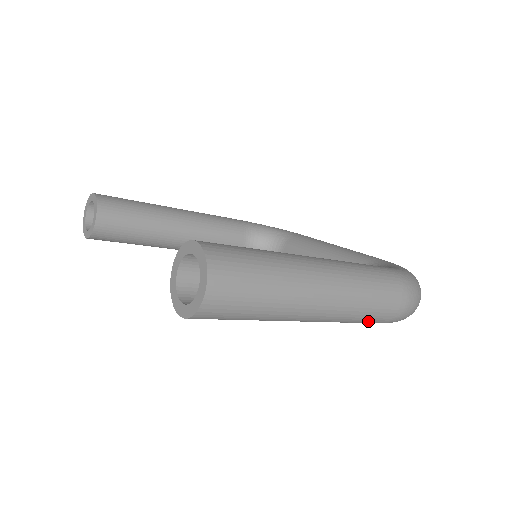
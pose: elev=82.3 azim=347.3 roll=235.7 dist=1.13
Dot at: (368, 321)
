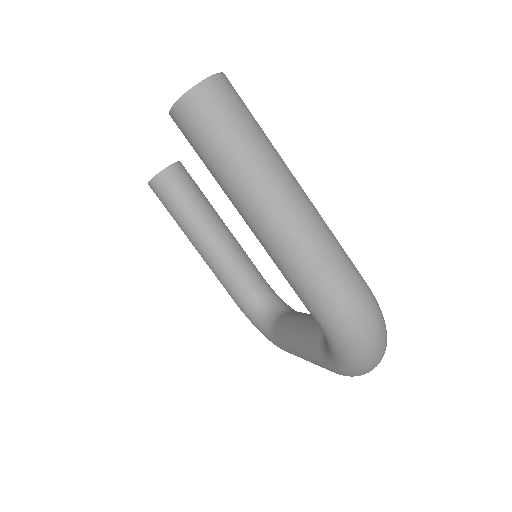
Dot at: (311, 289)
